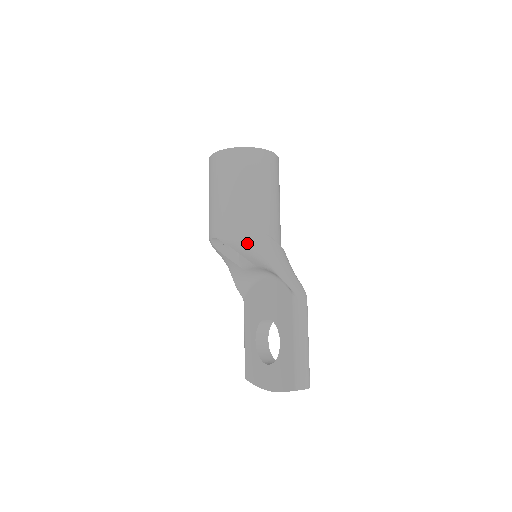
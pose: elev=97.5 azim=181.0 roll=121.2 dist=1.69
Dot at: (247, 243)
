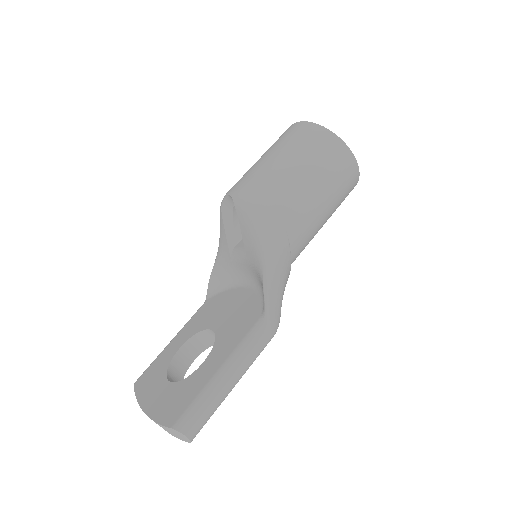
Dot at: (259, 221)
